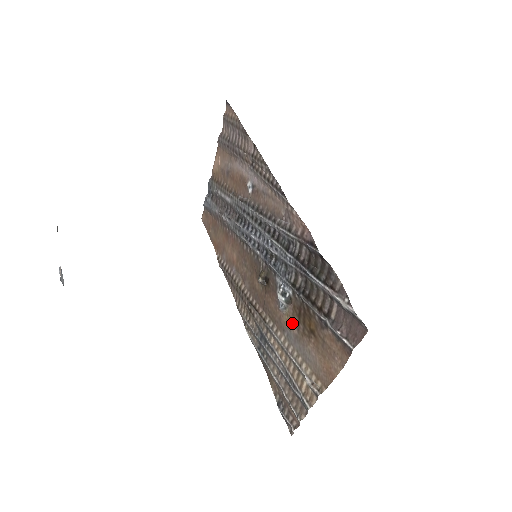
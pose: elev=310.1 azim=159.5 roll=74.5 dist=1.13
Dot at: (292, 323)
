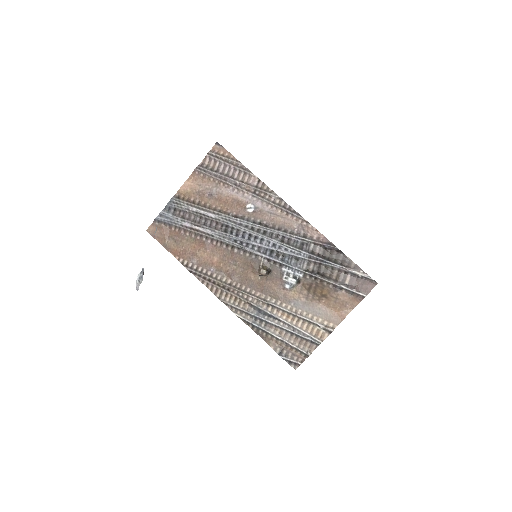
Dot at: (300, 295)
